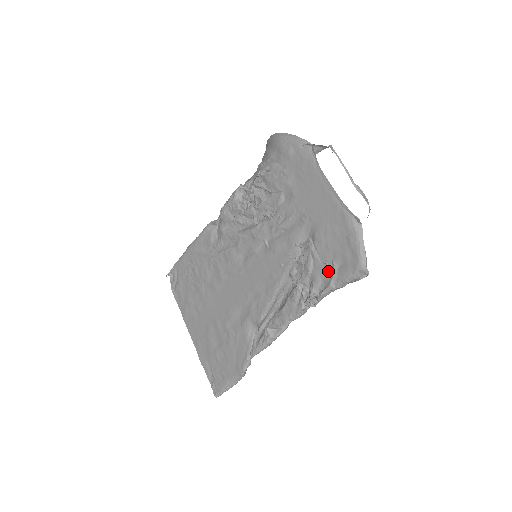
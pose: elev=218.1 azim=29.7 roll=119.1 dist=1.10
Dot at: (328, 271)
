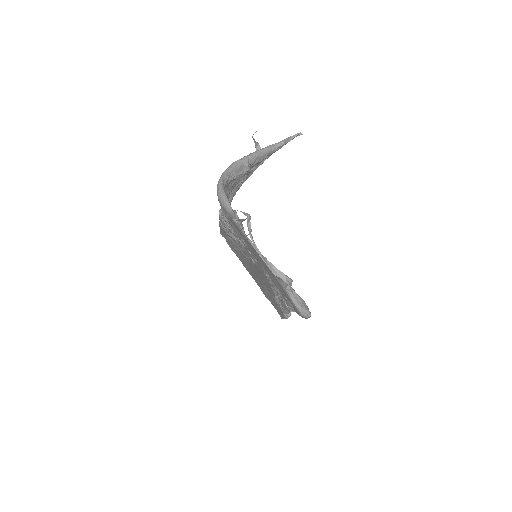
Dot at: (289, 303)
